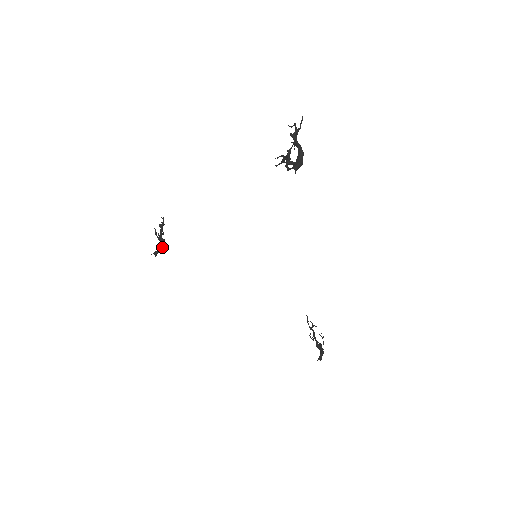
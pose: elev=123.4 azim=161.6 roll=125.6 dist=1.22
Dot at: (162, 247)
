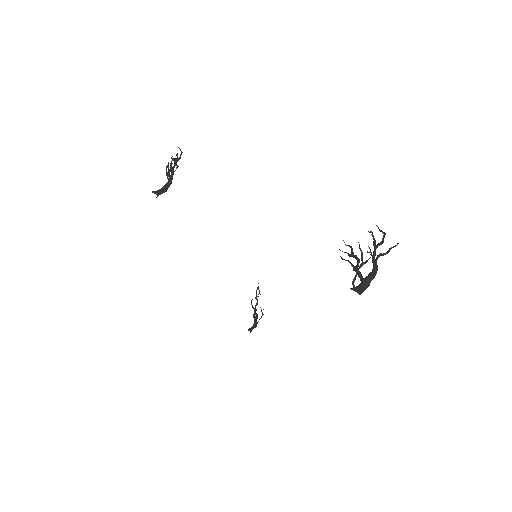
Dot at: (167, 189)
